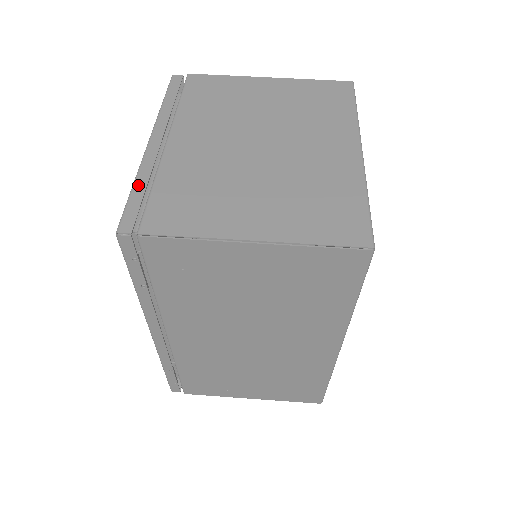
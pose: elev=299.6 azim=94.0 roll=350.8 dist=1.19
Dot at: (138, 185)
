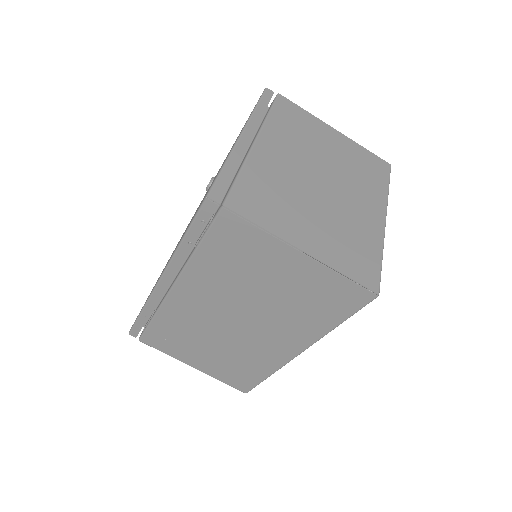
Dot at: (228, 166)
